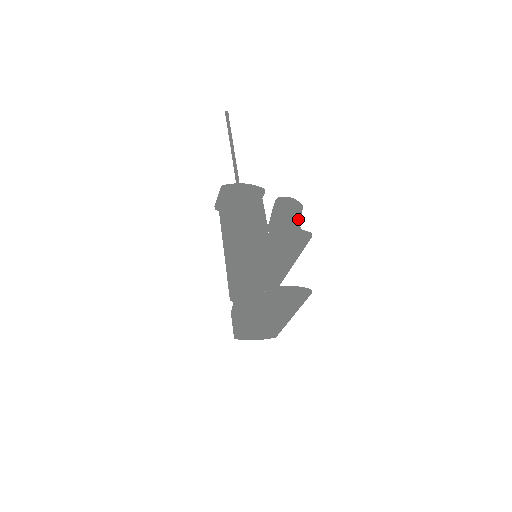
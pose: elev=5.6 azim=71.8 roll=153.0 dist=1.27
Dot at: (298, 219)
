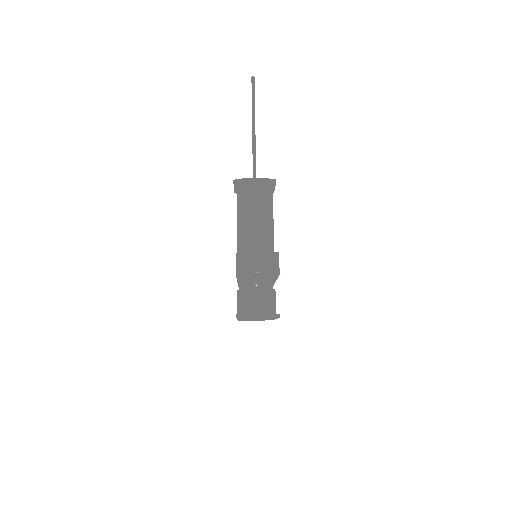
Dot at: (266, 261)
